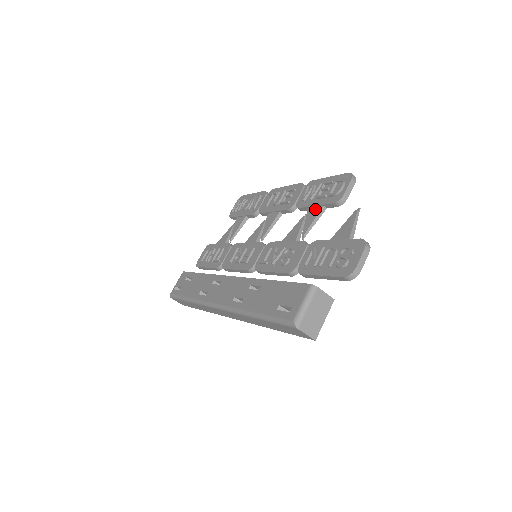
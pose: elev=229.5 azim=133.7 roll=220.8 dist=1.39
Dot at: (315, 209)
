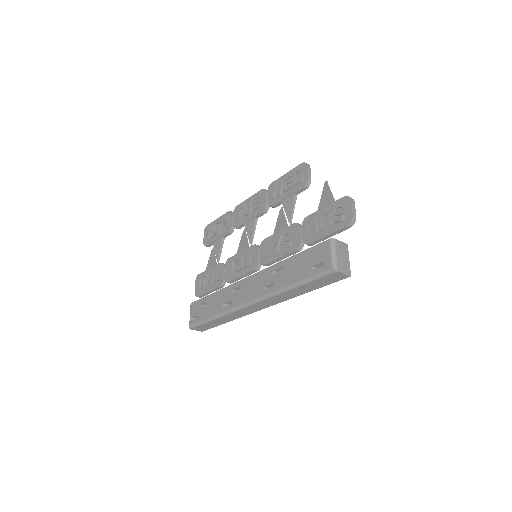
Dot at: (288, 199)
